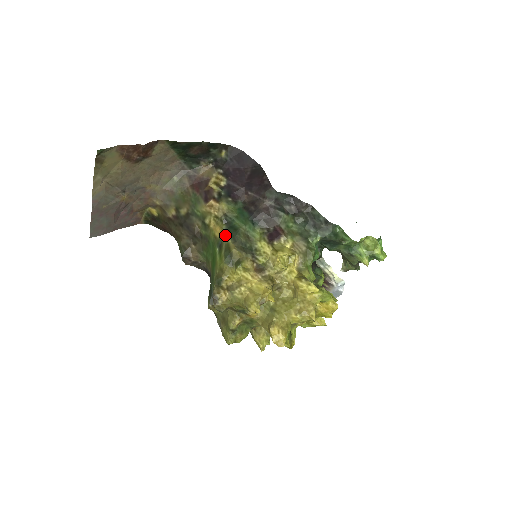
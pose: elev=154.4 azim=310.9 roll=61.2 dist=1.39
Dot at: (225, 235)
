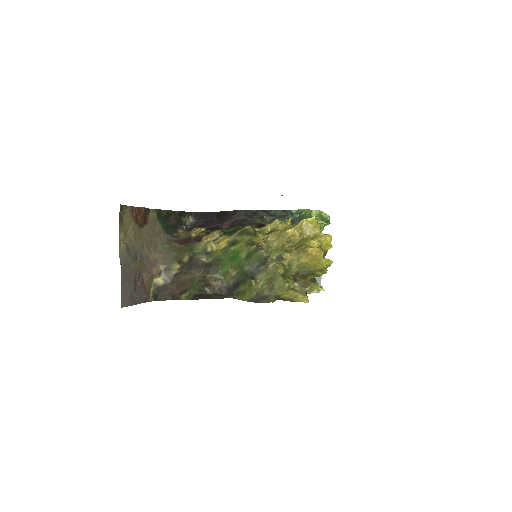
Dot at: (231, 236)
